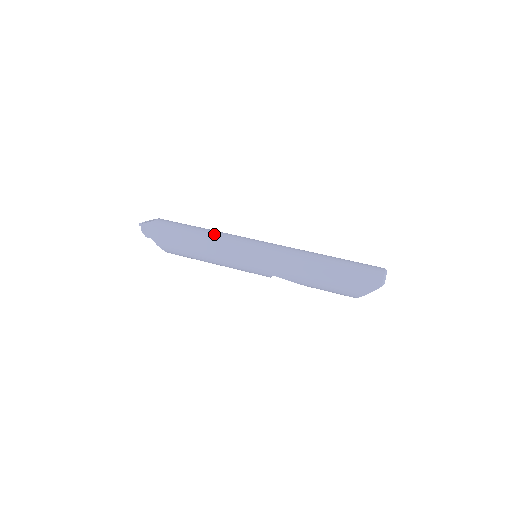
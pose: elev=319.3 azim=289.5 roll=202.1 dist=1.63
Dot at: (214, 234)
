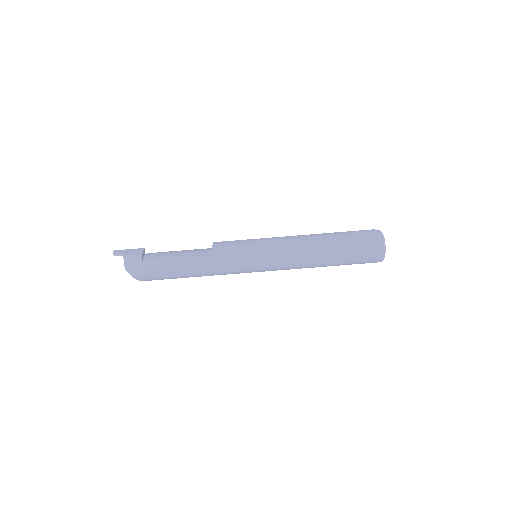
Dot at: (211, 268)
